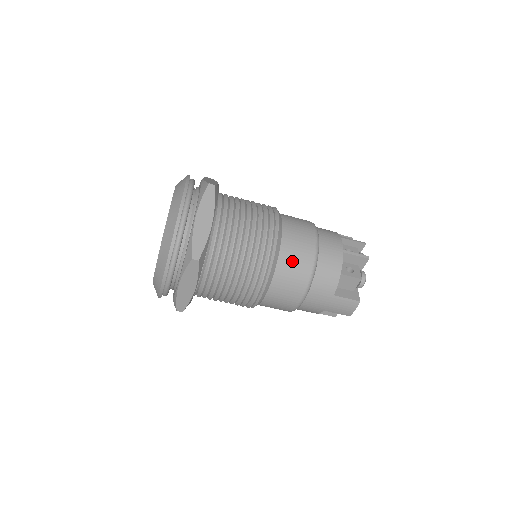
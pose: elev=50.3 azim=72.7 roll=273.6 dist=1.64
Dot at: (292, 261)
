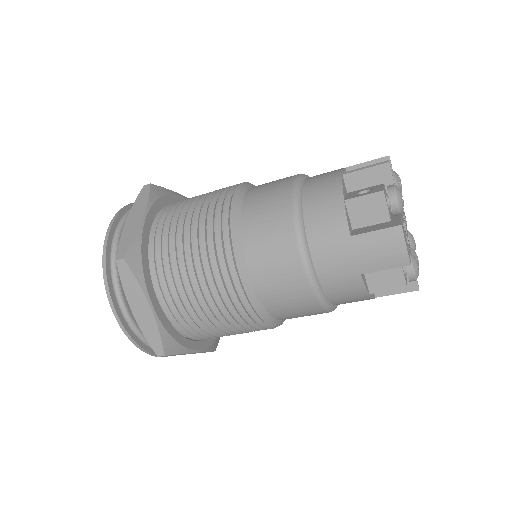
Dot at: (261, 216)
